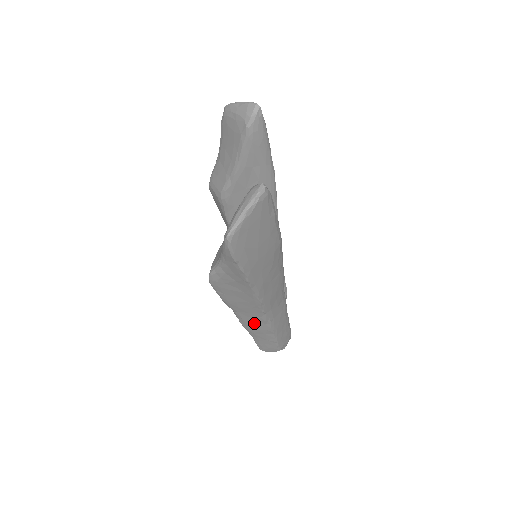
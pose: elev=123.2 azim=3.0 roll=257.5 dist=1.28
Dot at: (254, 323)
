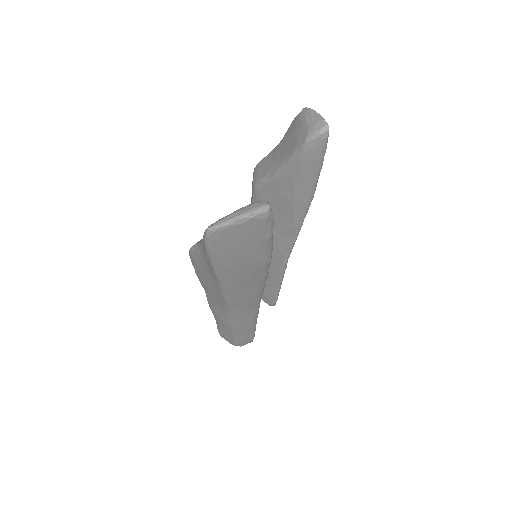
Dot at: (218, 310)
